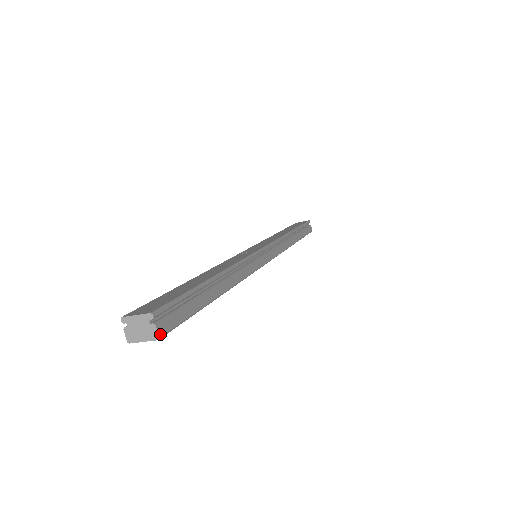
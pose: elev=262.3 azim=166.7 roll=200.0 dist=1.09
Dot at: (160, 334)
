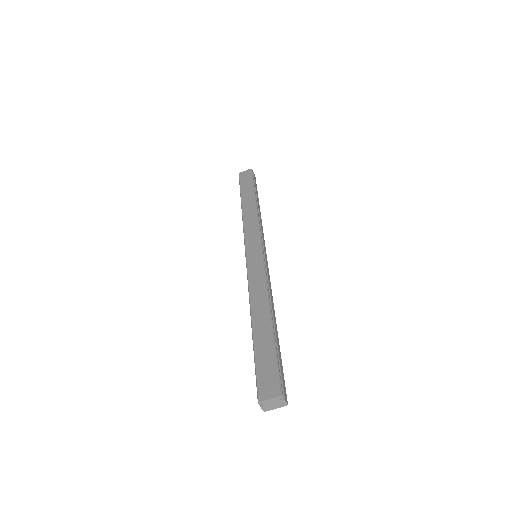
Dot at: (287, 402)
